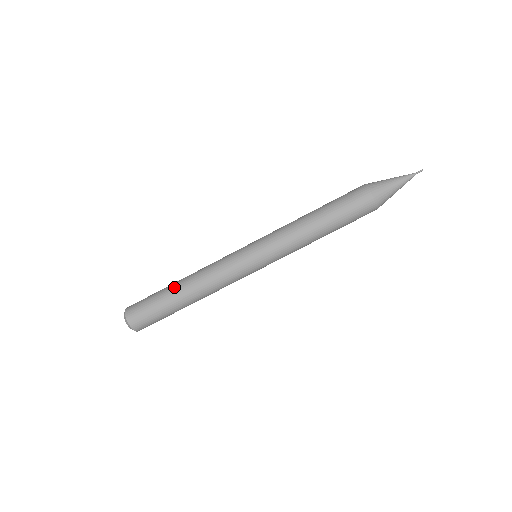
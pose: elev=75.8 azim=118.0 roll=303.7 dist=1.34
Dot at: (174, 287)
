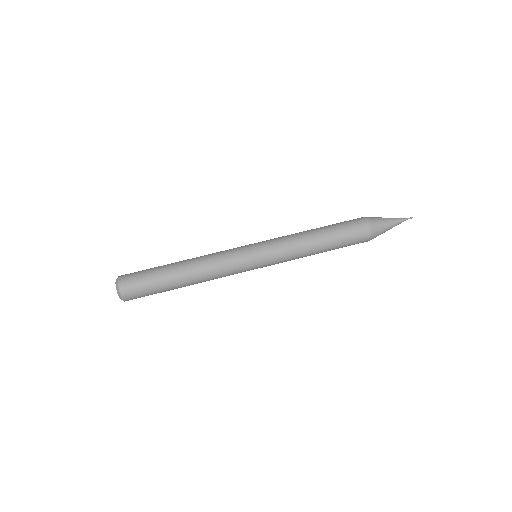
Dot at: (174, 267)
